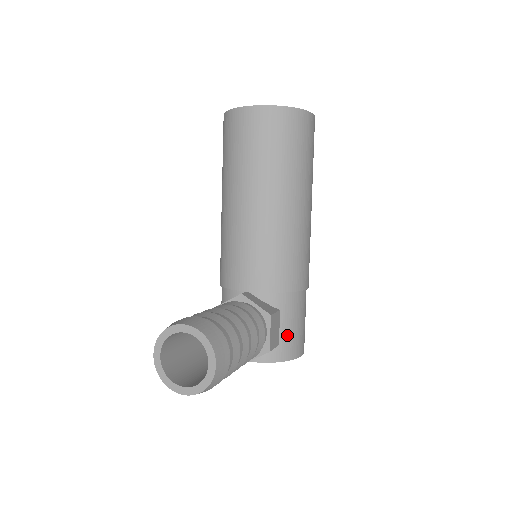
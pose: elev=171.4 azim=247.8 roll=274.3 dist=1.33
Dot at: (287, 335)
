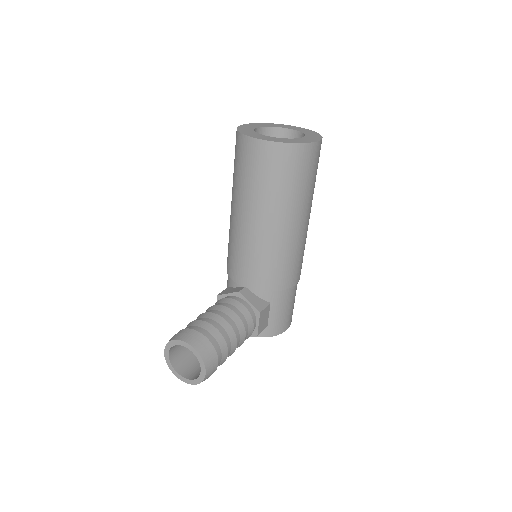
Dot at: (275, 319)
